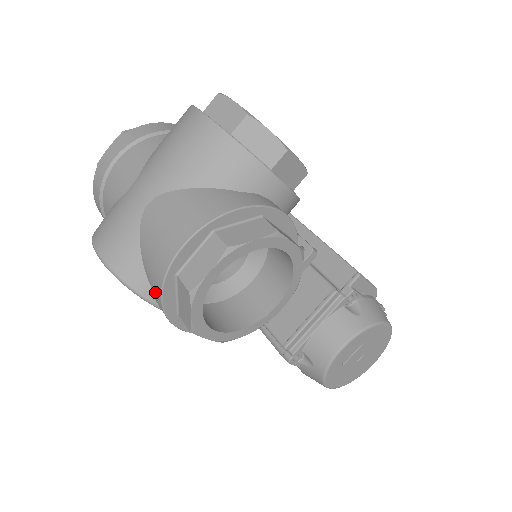
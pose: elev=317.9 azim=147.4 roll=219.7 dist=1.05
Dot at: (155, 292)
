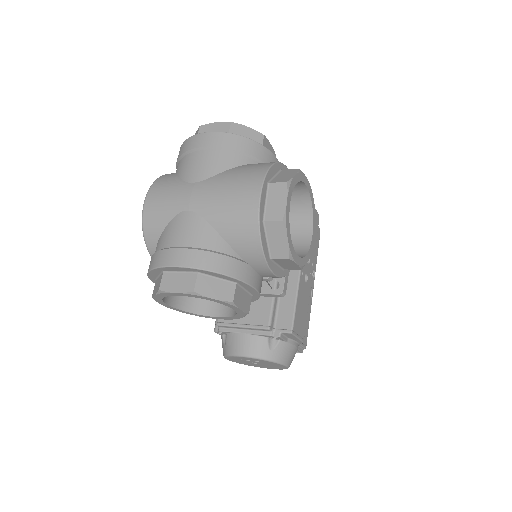
Dot at: (150, 262)
